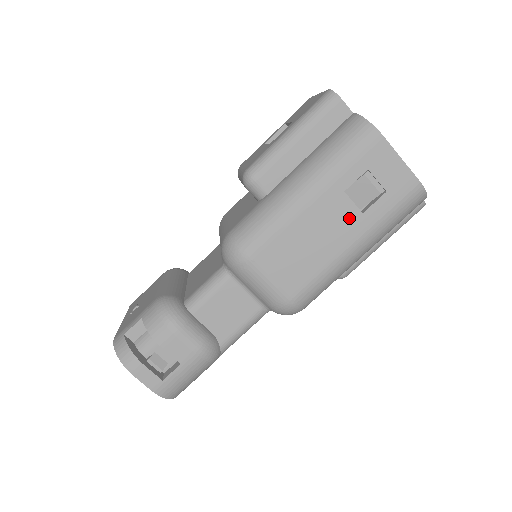
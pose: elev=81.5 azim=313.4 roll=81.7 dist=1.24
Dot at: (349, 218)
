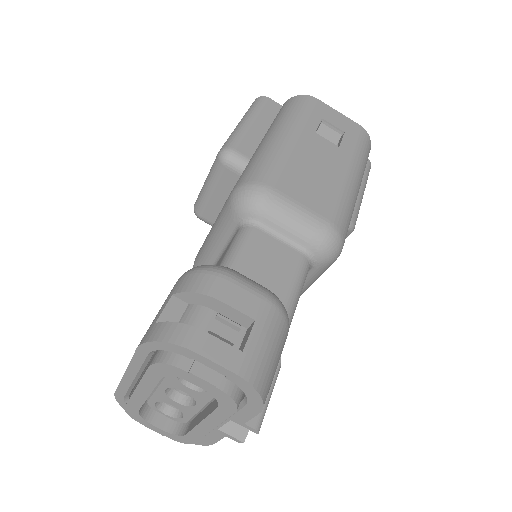
Dot at: (332, 151)
